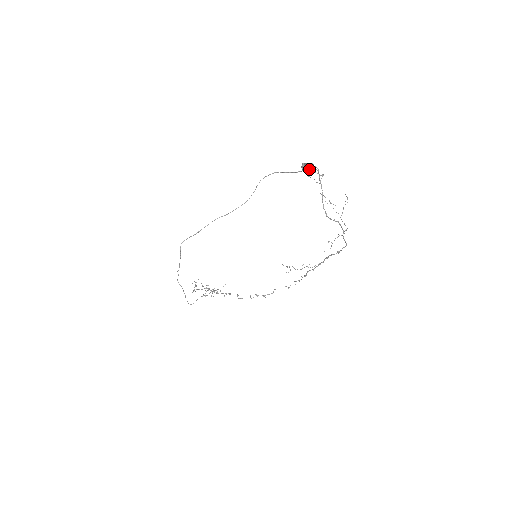
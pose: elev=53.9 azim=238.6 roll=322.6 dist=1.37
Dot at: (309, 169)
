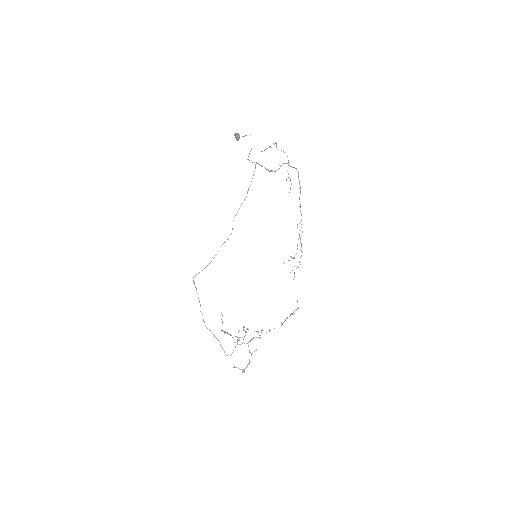
Dot at: occluded
